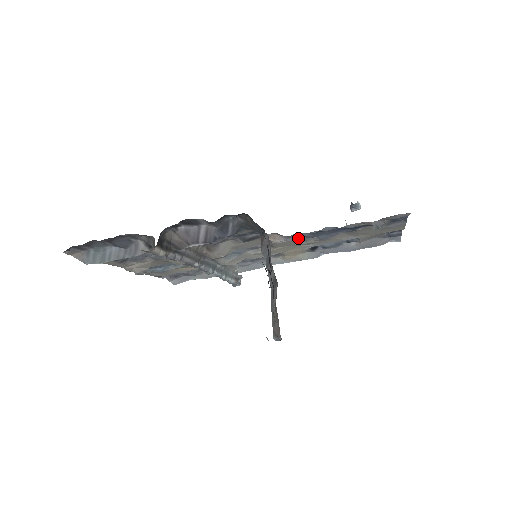
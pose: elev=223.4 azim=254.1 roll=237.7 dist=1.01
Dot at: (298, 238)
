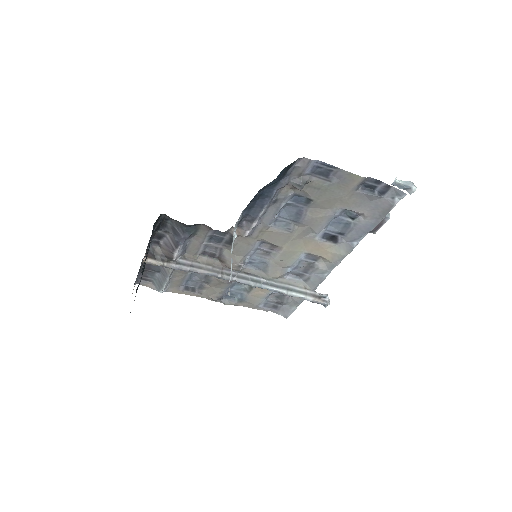
Dot at: (250, 224)
